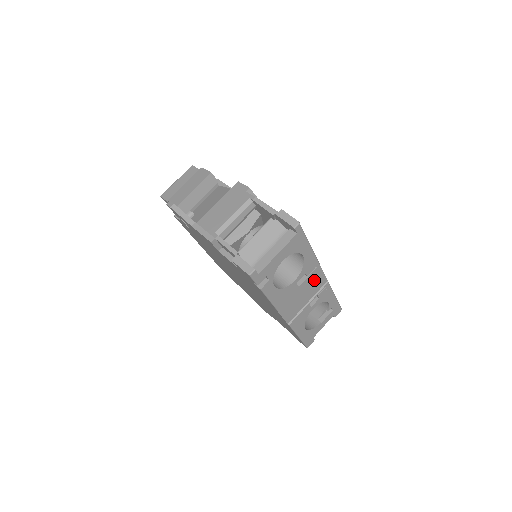
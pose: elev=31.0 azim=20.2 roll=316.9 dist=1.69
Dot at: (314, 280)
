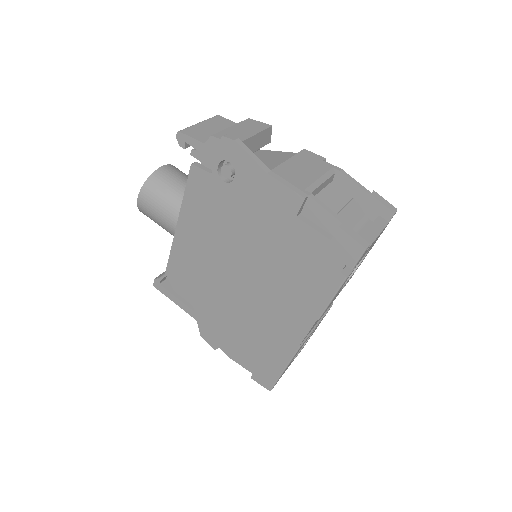
Dot at: occluded
